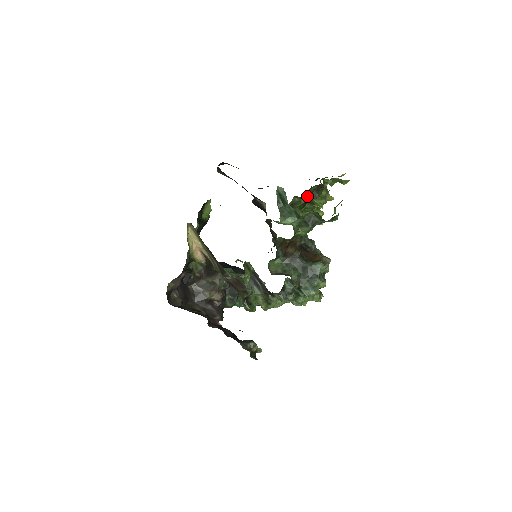
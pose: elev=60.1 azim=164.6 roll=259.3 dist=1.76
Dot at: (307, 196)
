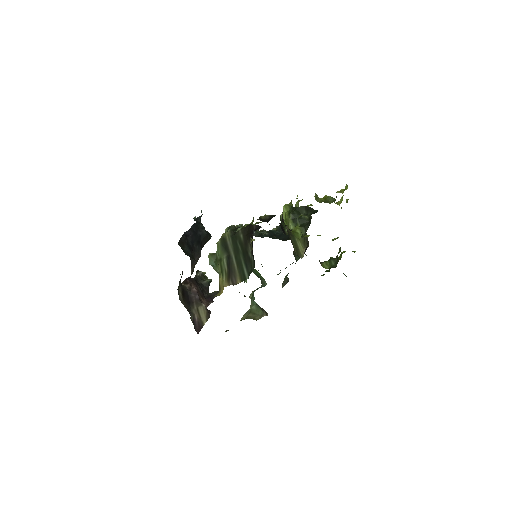
Dot at: occluded
